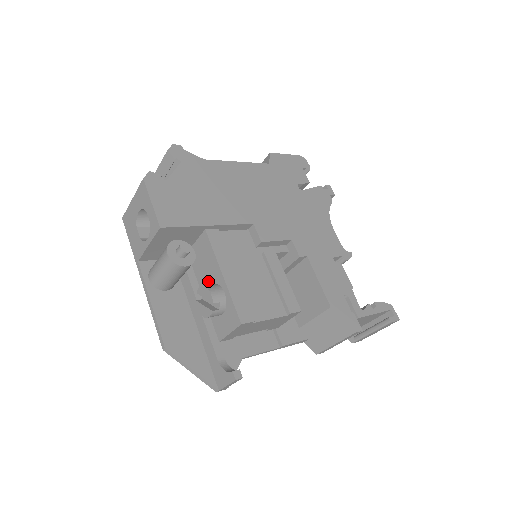
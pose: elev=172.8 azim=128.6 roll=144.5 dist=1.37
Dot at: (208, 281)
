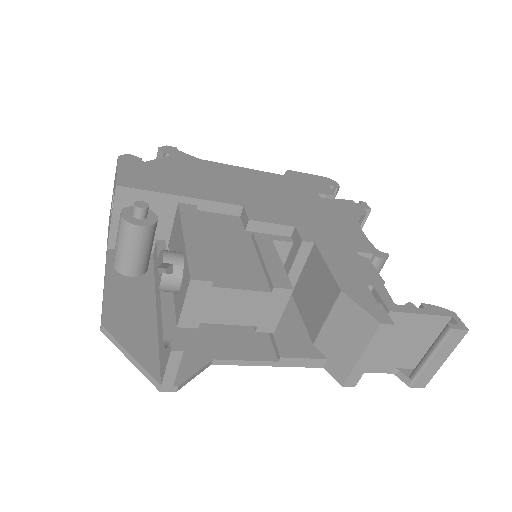
Dot at: occluded
